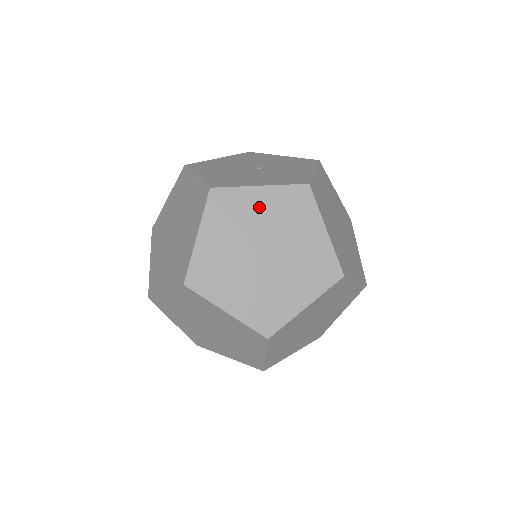
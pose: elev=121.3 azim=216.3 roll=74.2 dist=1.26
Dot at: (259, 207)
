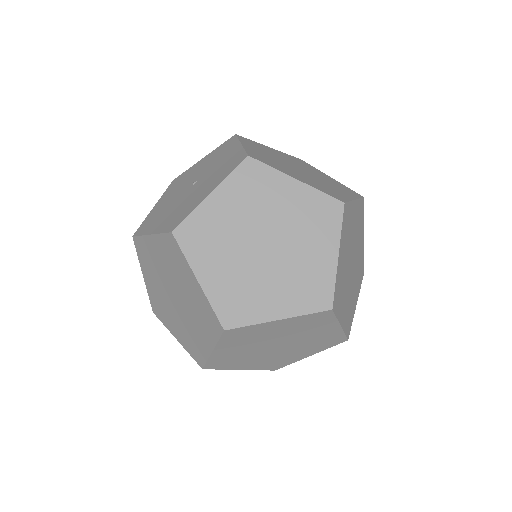
Dot at: (226, 211)
